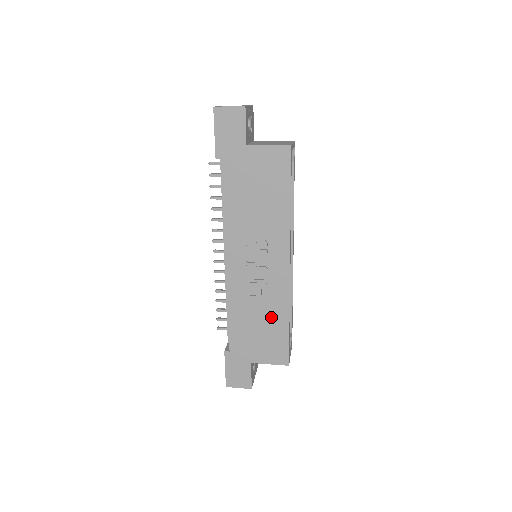
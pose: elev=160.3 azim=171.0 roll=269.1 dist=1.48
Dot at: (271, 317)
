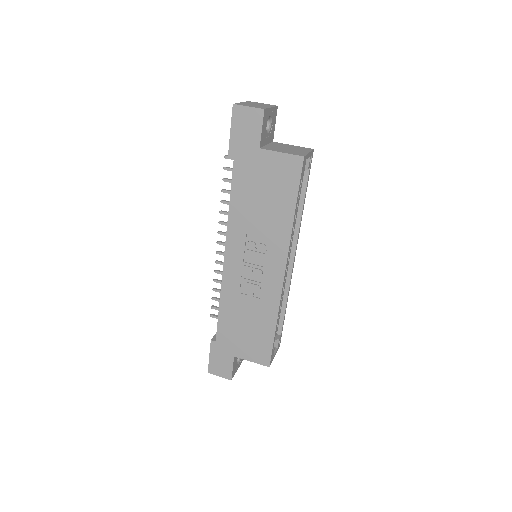
Dot at: (259, 318)
